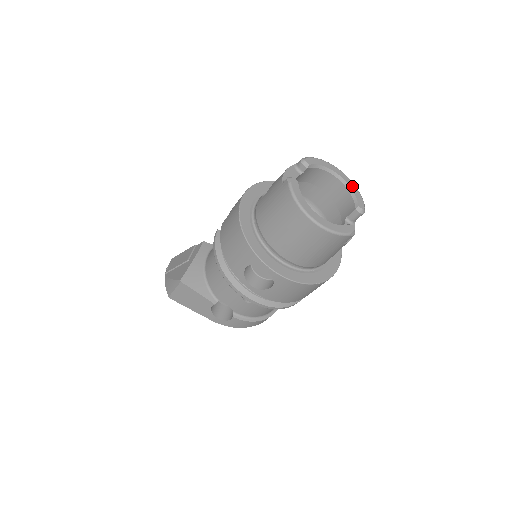
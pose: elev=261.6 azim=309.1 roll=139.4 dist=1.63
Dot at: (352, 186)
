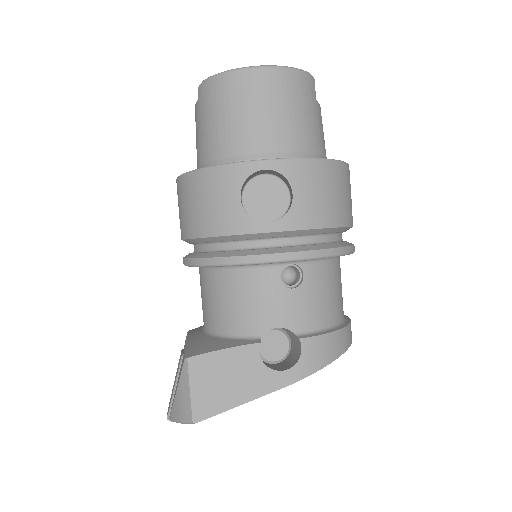
Dot at: occluded
